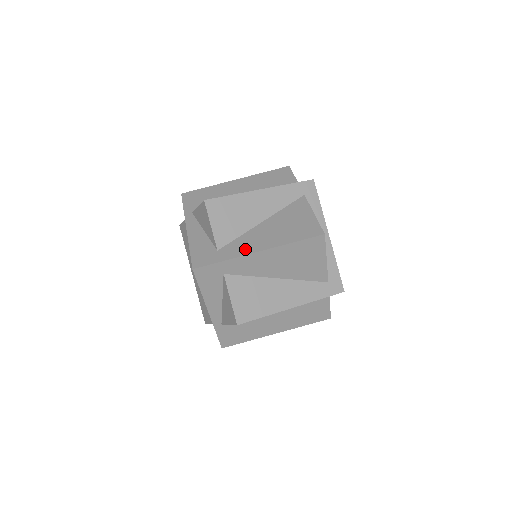
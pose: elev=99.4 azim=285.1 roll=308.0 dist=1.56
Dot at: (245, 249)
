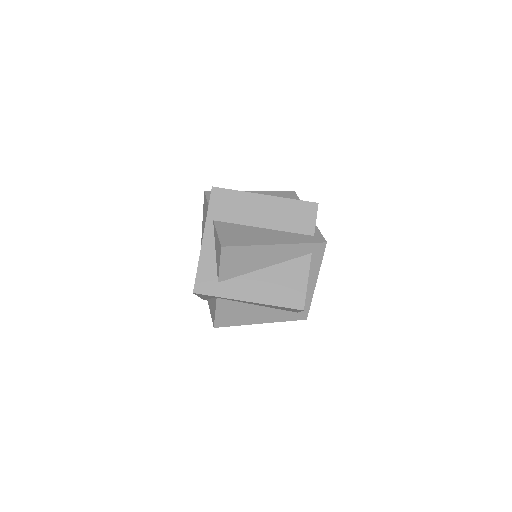
Dot at: (239, 293)
